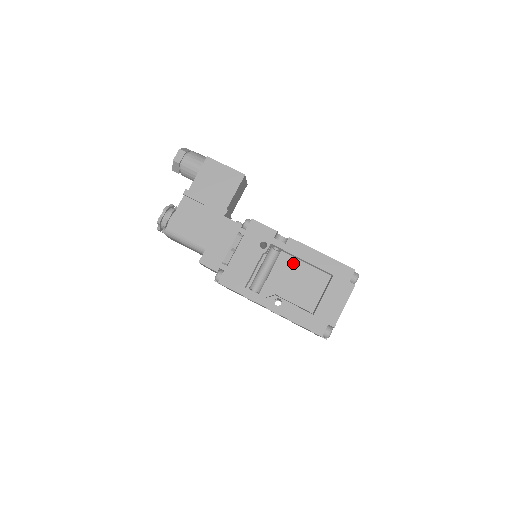
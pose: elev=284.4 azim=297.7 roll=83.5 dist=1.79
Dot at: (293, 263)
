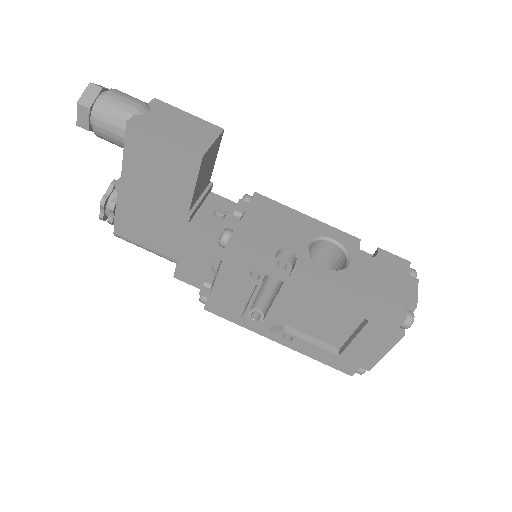
Dot at: (306, 295)
